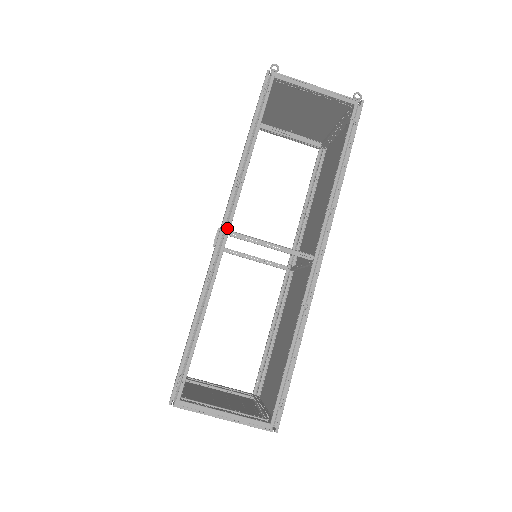
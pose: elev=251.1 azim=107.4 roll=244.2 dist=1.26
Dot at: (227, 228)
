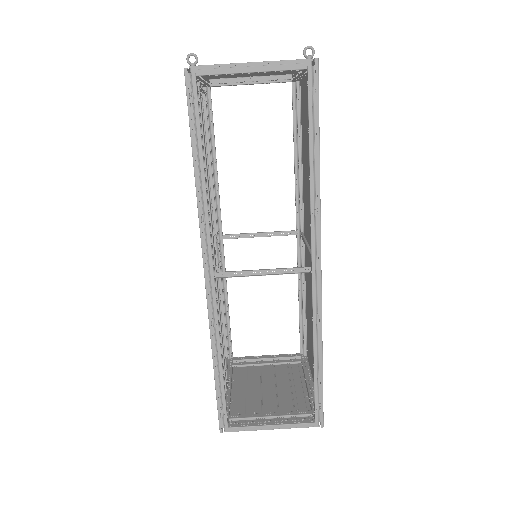
Dot at: (210, 272)
